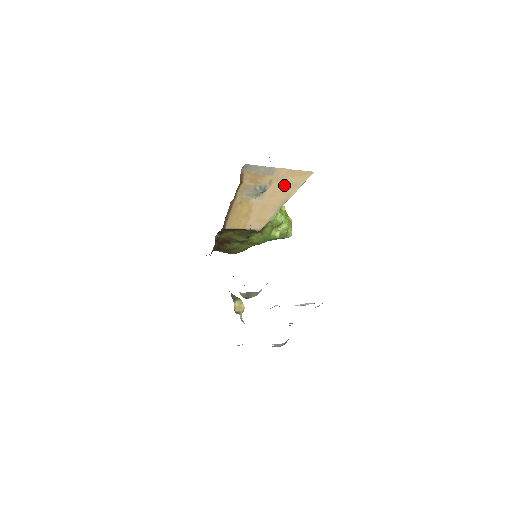
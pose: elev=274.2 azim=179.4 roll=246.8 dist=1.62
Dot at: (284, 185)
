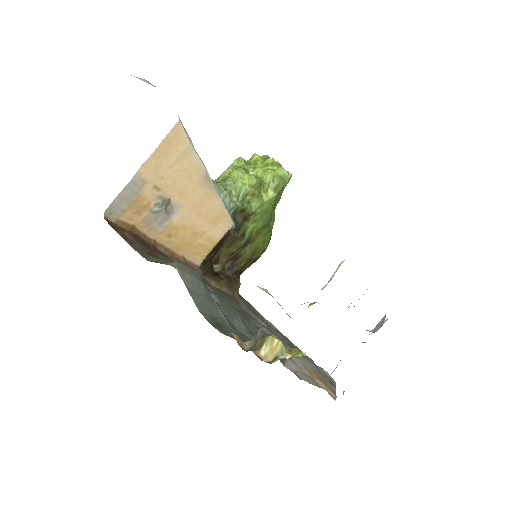
Dot at: (176, 171)
